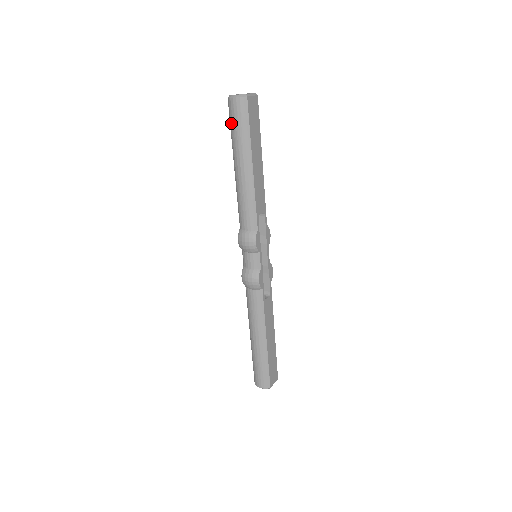
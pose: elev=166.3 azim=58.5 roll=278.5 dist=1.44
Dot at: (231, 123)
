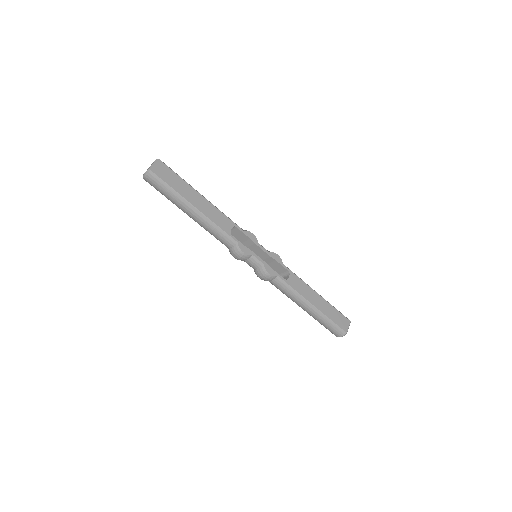
Dot at: occluded
